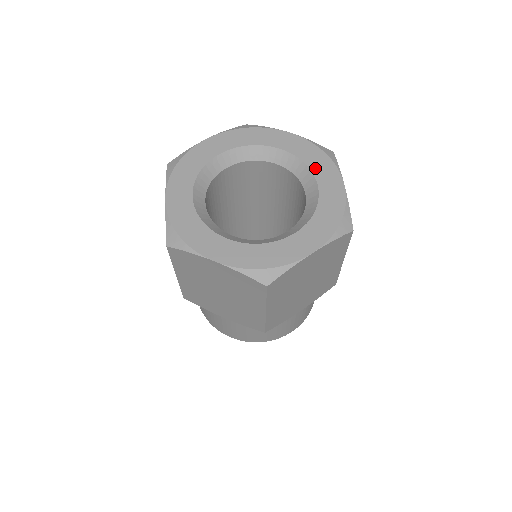
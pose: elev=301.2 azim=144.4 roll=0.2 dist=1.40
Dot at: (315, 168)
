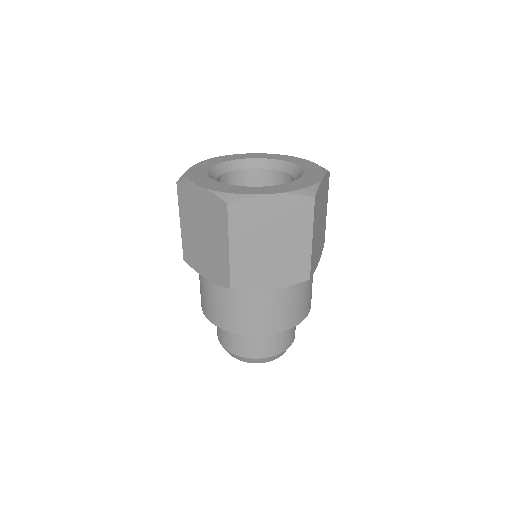
Dot at: (278, 158)
